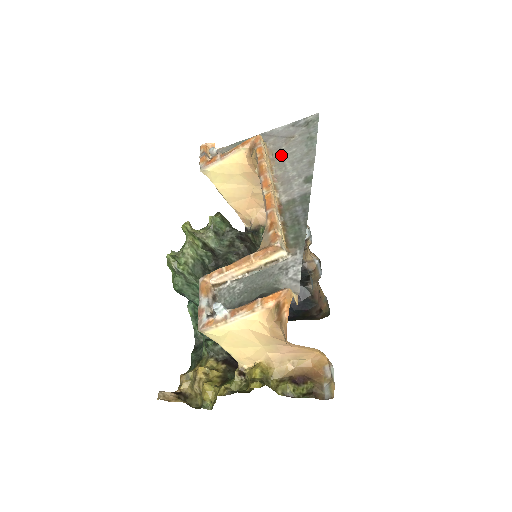
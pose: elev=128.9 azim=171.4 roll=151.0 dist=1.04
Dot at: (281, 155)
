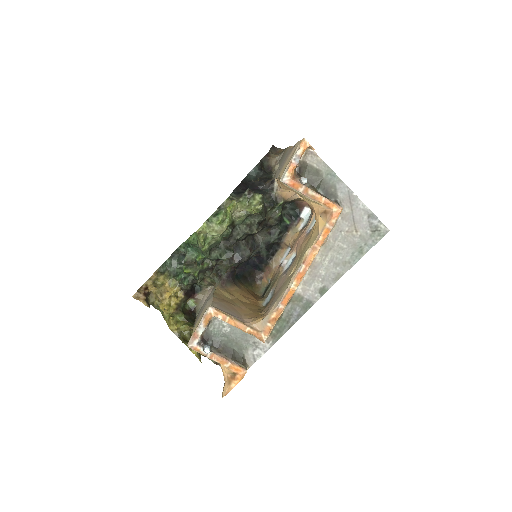
Dot at: (335, 241)
